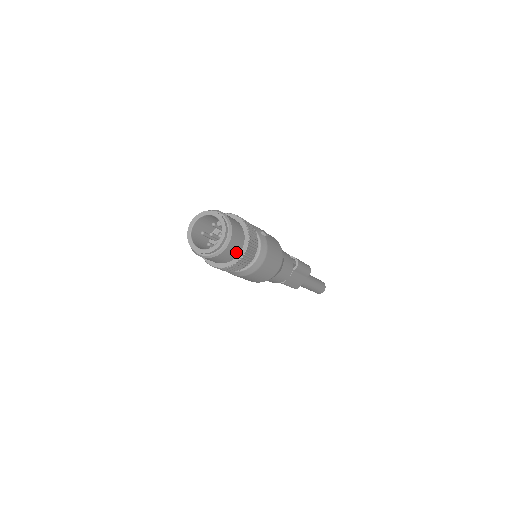
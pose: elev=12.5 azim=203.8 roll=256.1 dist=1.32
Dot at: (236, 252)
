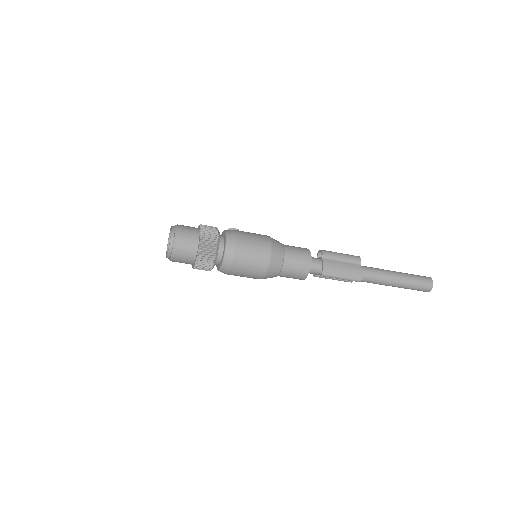
Dot at: (194, 238)
